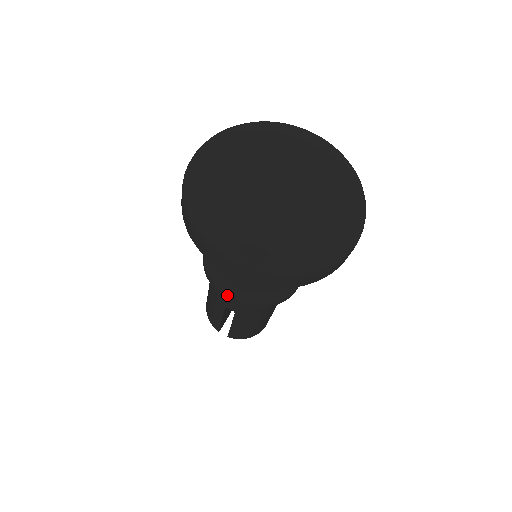
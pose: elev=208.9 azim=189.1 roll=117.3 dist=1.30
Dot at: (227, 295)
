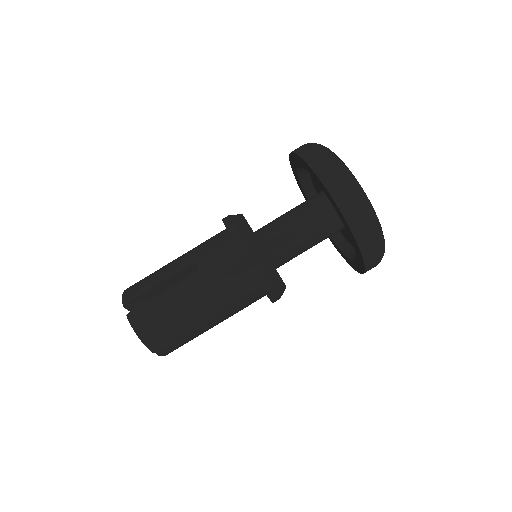
Dot at: (238, 229)
